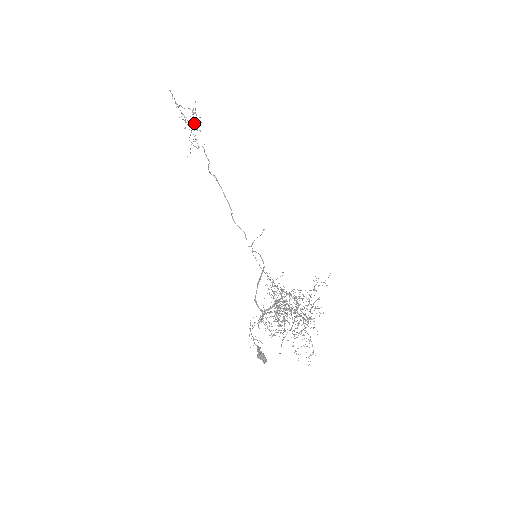
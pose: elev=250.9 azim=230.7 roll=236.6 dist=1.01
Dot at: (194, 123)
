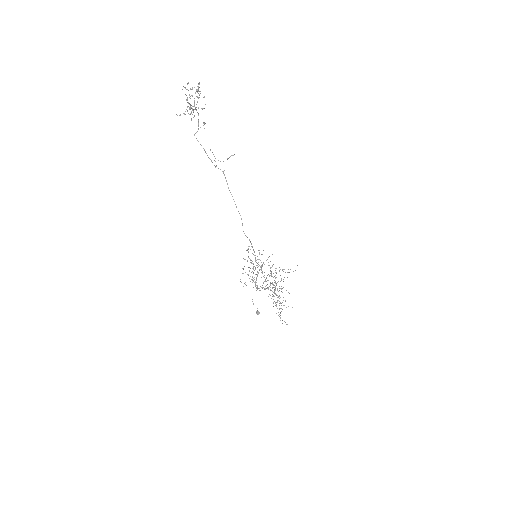
Dot at: occluded
